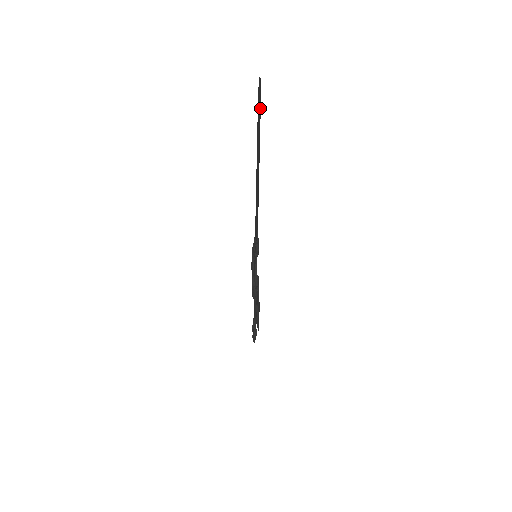
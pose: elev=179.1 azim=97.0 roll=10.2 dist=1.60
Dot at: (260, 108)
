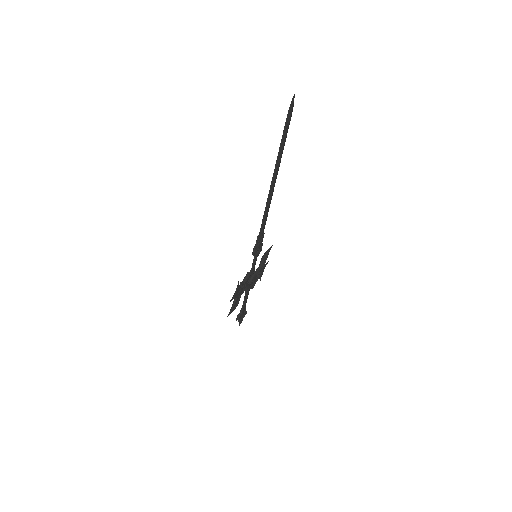
Dot at: (287, 127)
